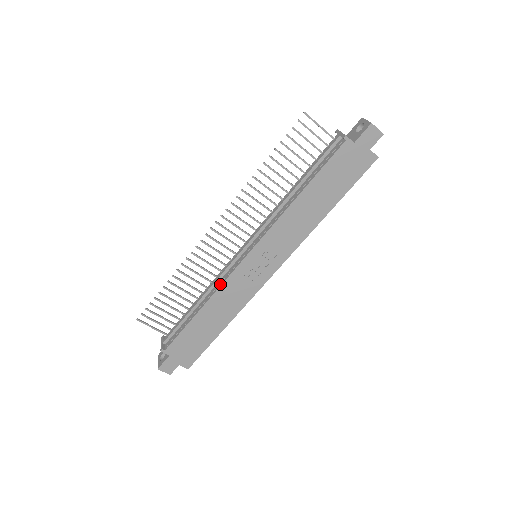
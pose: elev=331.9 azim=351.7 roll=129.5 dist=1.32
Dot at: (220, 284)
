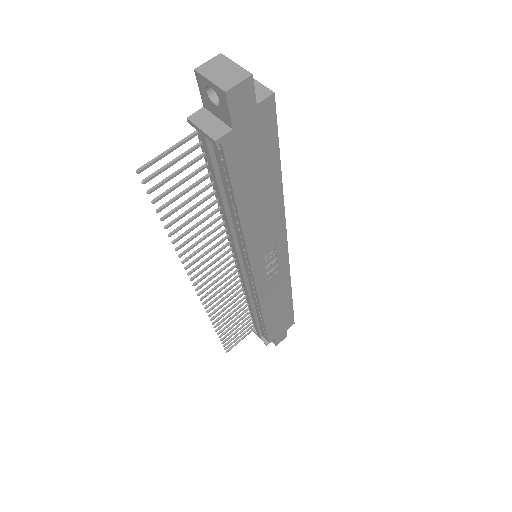
Dot at: (257, 300)
